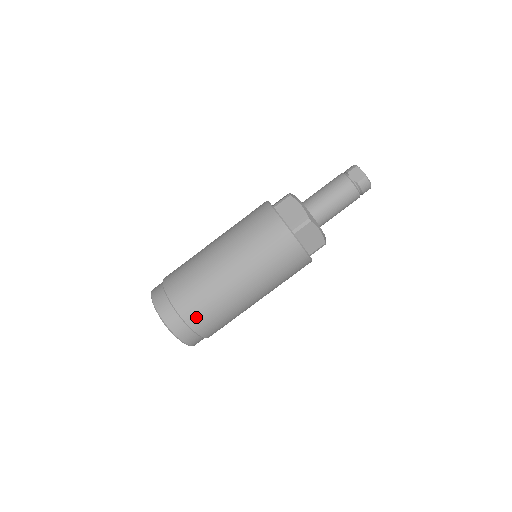
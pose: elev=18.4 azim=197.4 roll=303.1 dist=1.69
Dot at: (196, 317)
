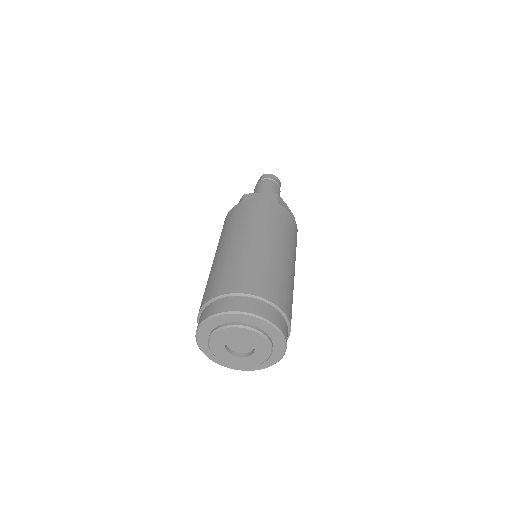
Dot at: (228, 284)
